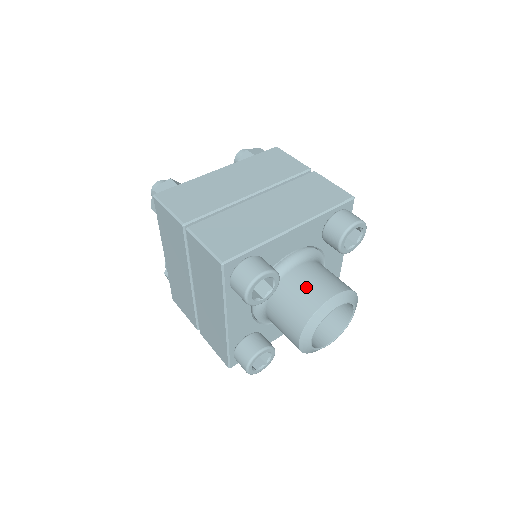
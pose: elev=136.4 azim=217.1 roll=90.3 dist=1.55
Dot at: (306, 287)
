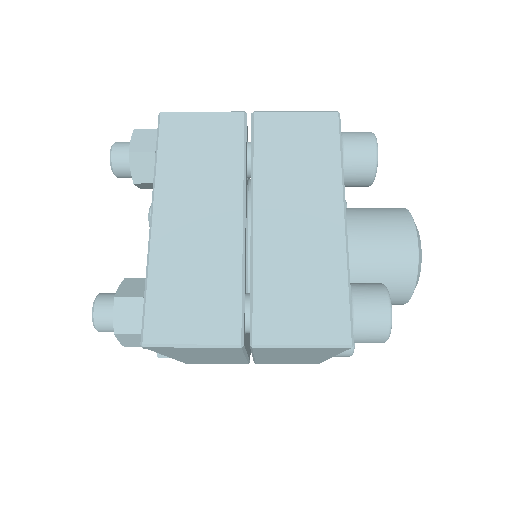
Dot at: occluded
